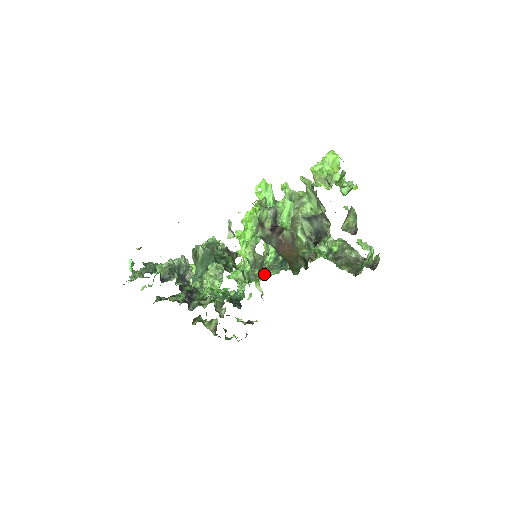
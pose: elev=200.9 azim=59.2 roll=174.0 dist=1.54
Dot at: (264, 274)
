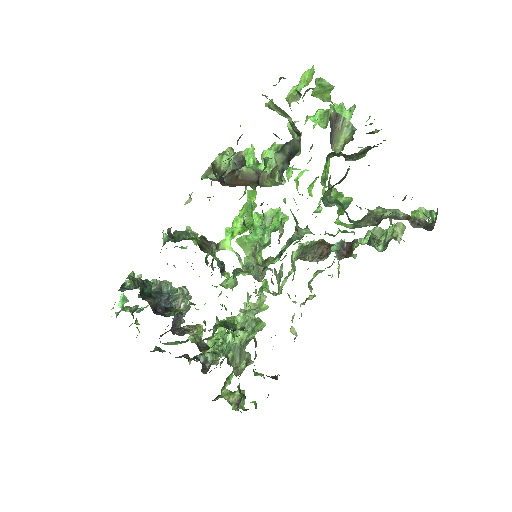
Dot at: (254, 265)
